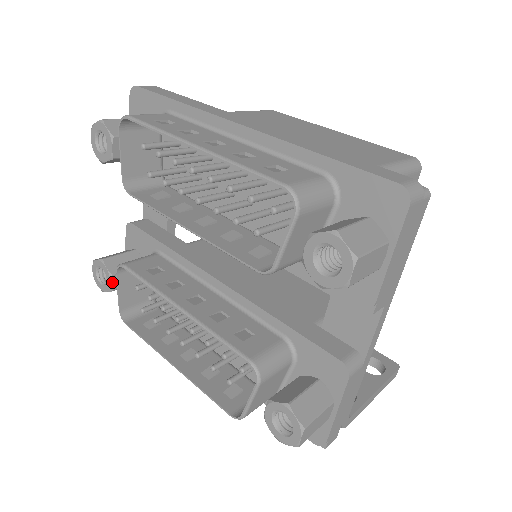
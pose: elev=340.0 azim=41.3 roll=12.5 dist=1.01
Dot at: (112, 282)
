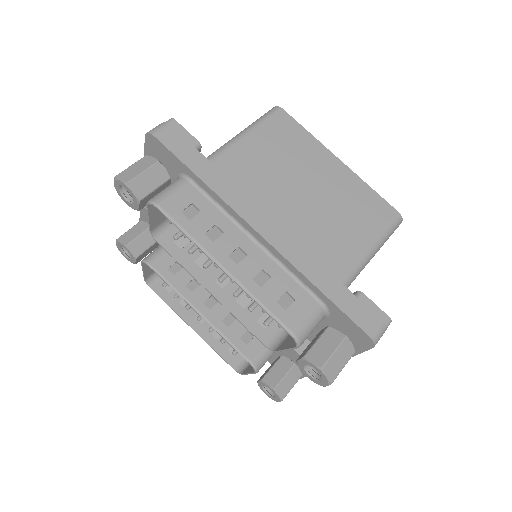
Dot at: (136, 261)
